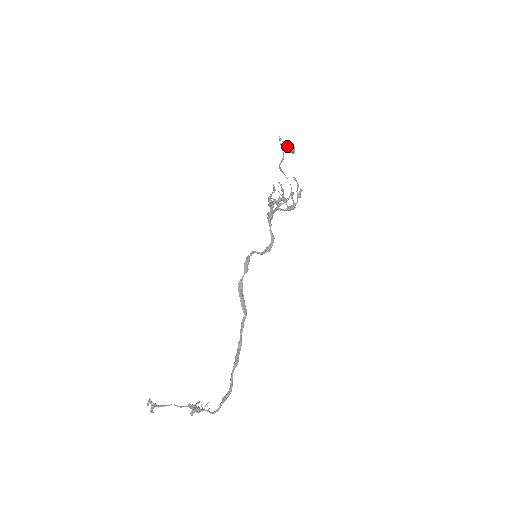
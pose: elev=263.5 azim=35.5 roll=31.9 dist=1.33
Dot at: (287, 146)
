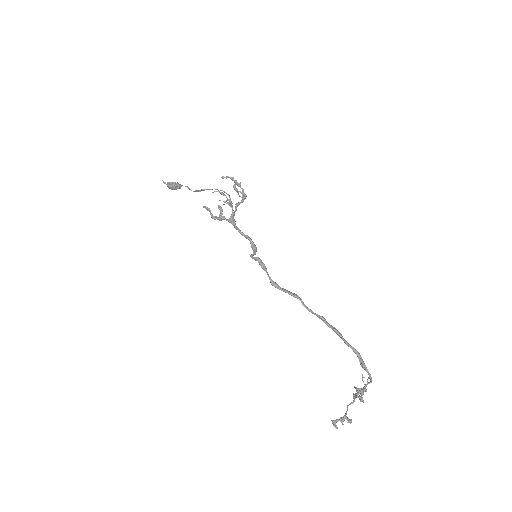
Dot at: (173, 184)
